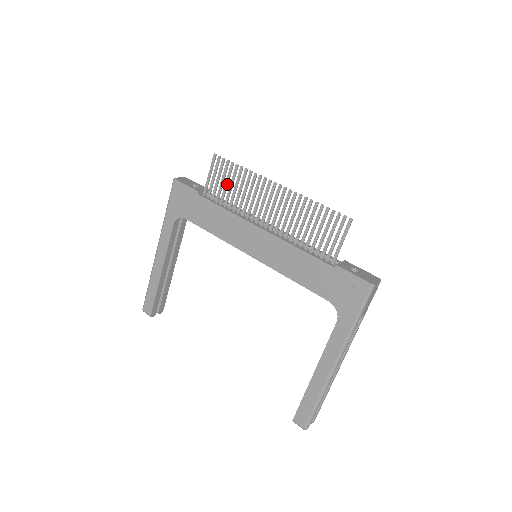
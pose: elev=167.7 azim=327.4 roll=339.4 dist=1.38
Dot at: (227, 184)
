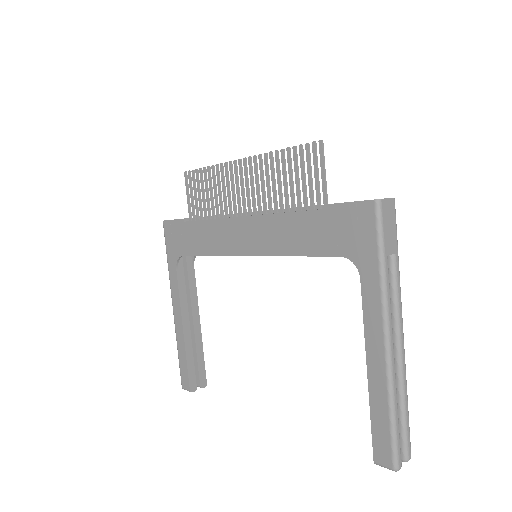
Dot at: (203, 194)
